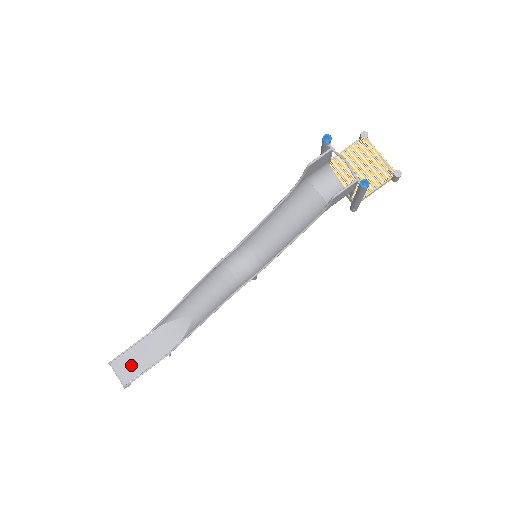
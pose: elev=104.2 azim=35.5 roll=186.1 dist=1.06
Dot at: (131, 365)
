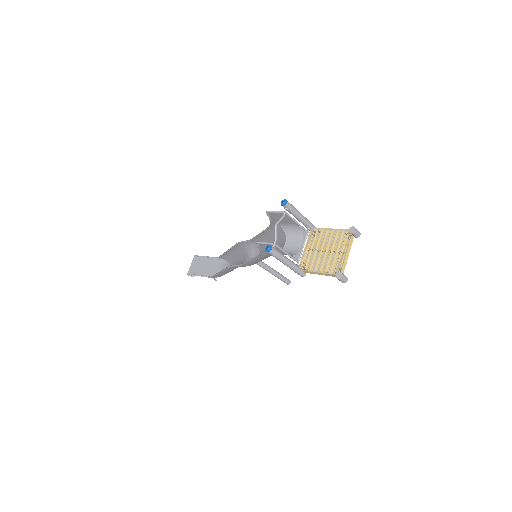
Dot at: (198, 266)
